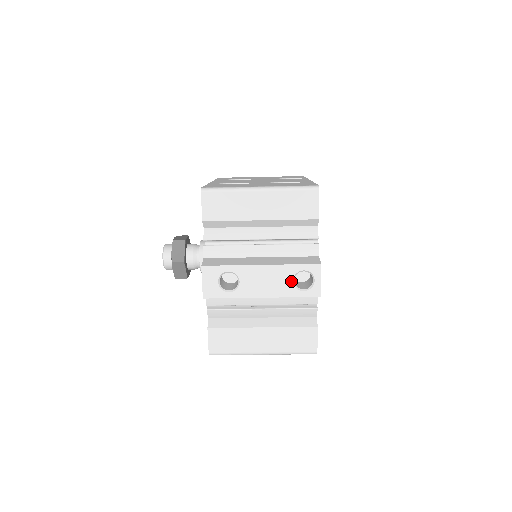
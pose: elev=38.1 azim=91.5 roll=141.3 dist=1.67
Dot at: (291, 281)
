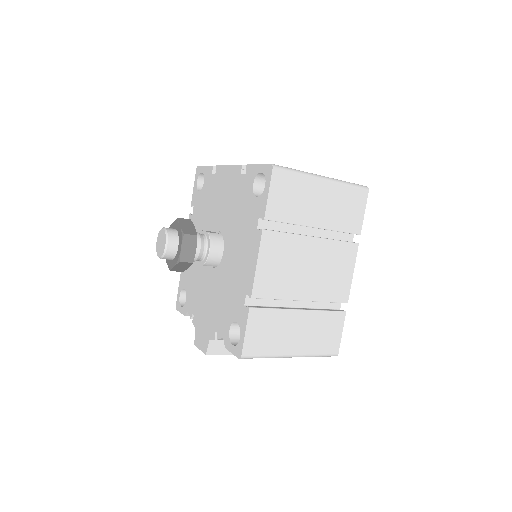
Dot at: occluded
